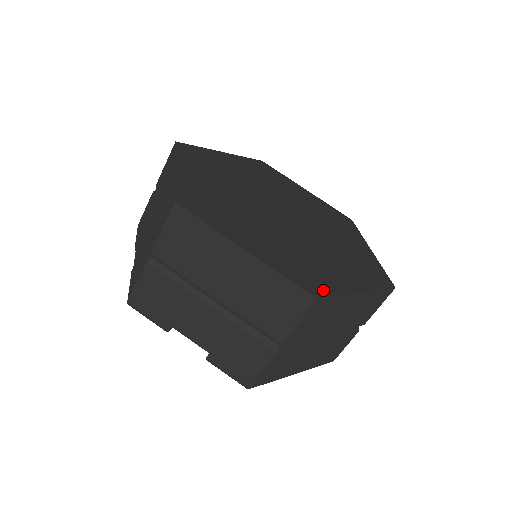
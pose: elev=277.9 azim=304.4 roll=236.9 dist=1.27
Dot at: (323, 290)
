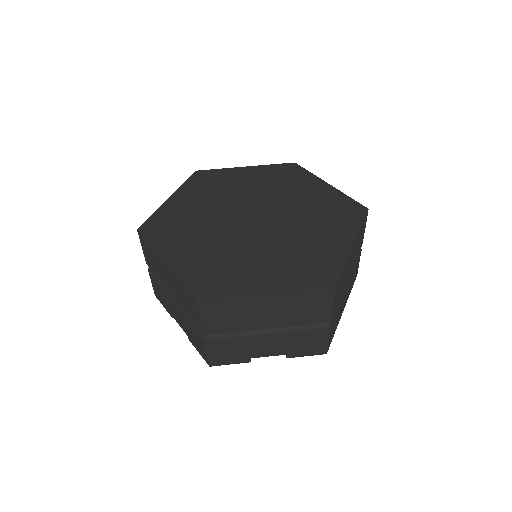
Dot at: (333, 273)
